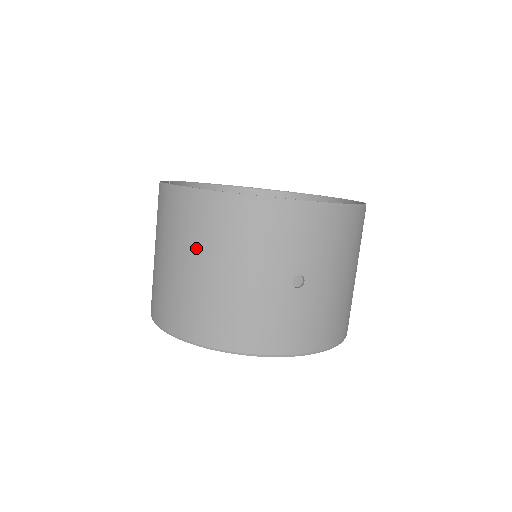
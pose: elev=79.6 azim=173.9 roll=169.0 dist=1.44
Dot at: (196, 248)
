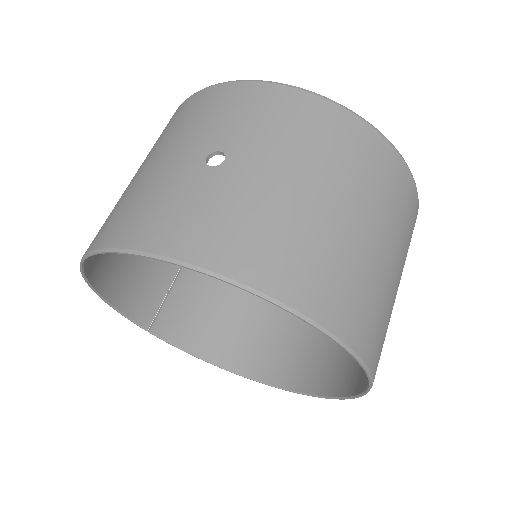
Dot at: occluded
